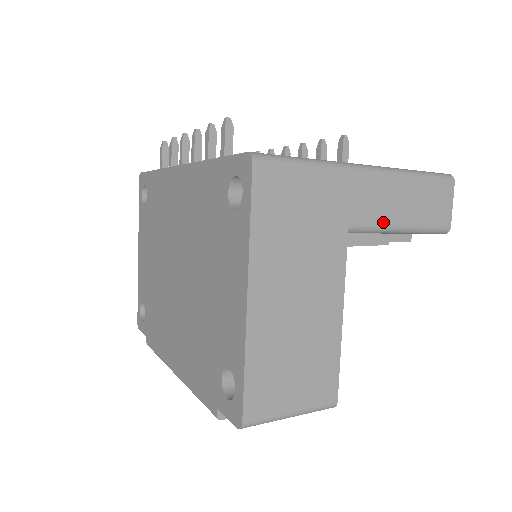
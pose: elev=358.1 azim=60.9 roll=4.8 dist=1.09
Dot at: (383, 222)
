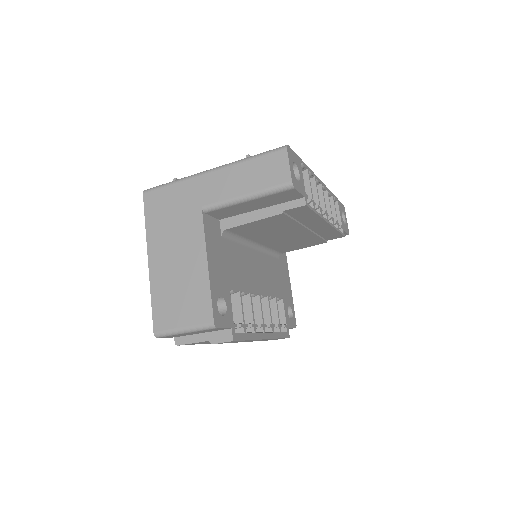
Dot at: (227, 197)
